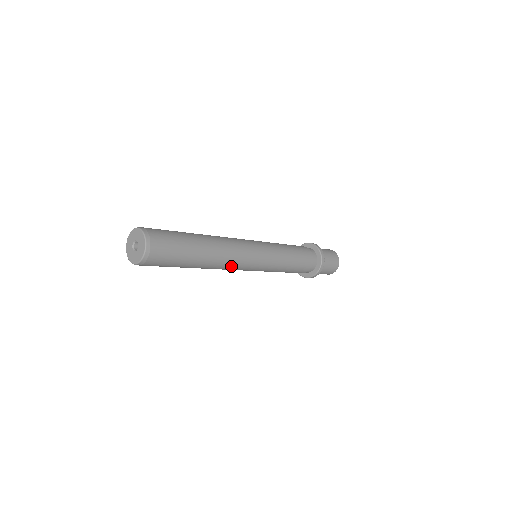
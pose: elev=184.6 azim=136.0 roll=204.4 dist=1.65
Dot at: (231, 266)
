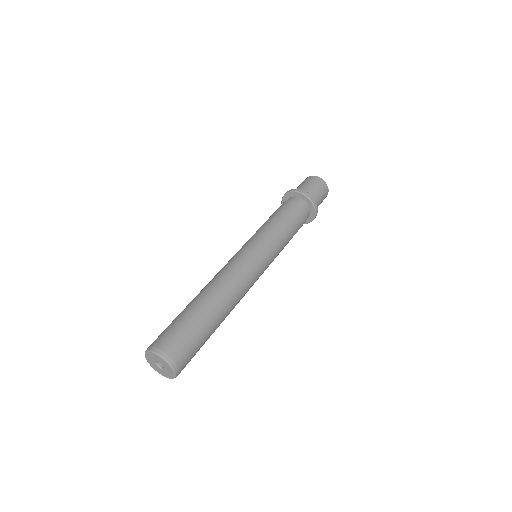
Dot at: occluded
